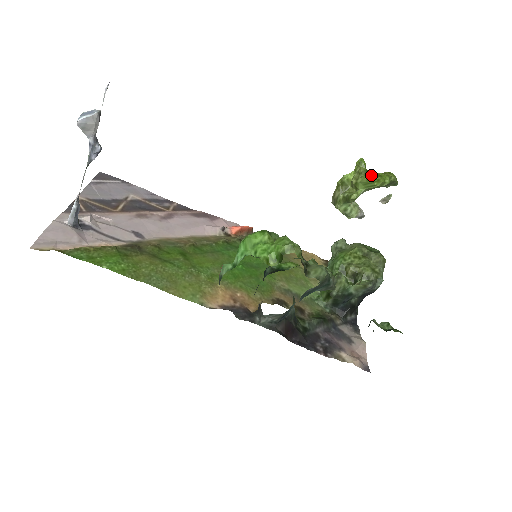
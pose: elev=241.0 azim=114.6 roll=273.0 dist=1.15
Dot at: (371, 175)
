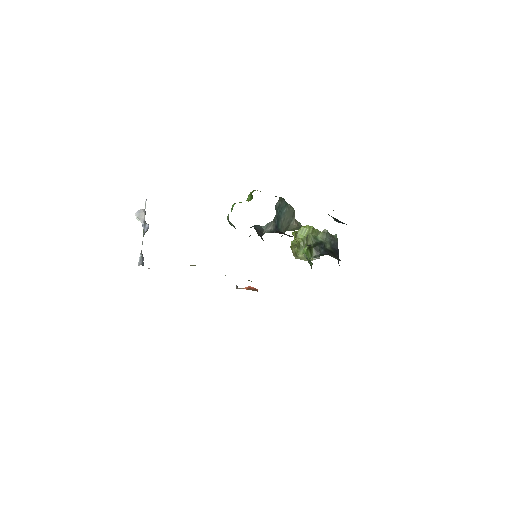
Dot at: occluded
